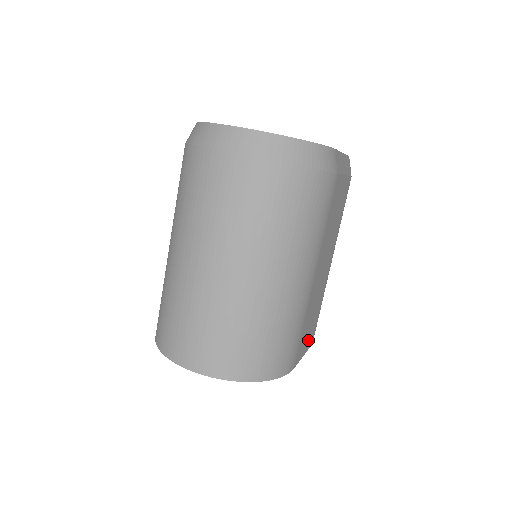
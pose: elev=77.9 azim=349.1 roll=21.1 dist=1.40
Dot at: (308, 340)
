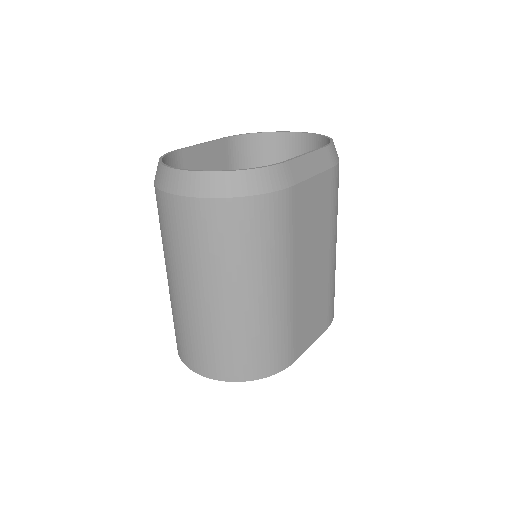
Dot at: (316, 328)
